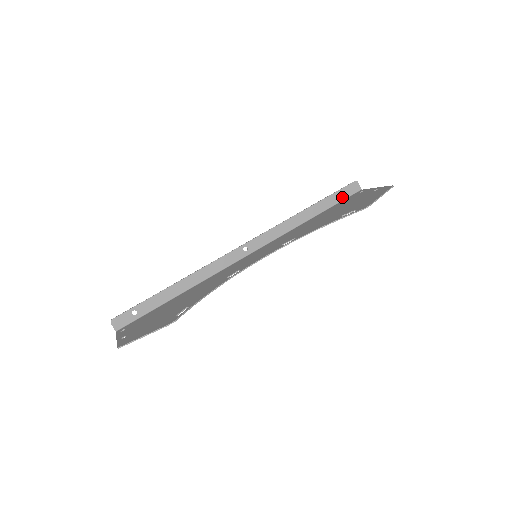
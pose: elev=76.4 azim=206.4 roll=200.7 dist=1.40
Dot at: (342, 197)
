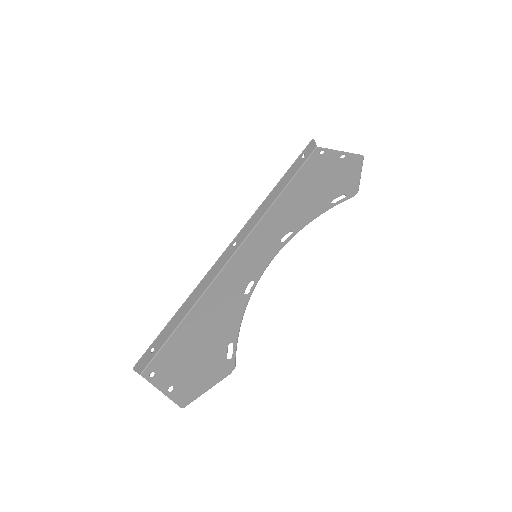
Dot at: (303, 160)
